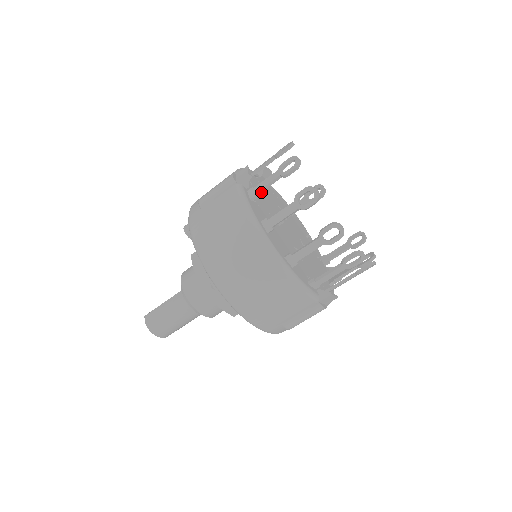
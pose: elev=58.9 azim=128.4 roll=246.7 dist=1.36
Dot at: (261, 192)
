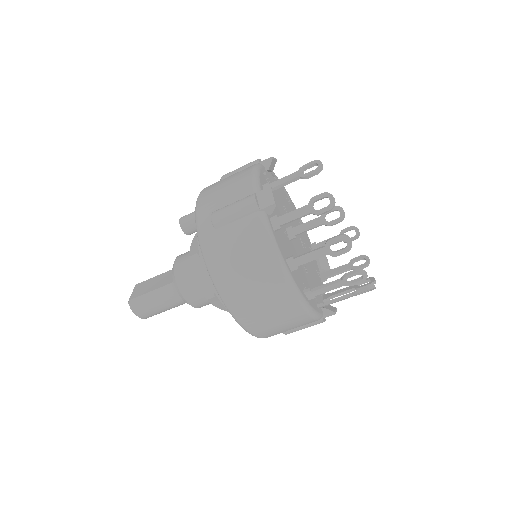
Dot at: occluded
